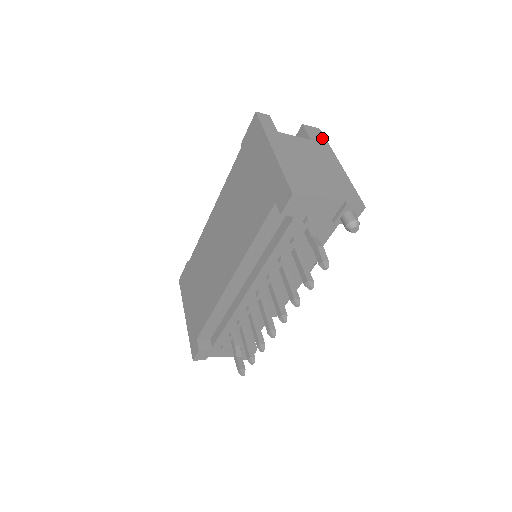
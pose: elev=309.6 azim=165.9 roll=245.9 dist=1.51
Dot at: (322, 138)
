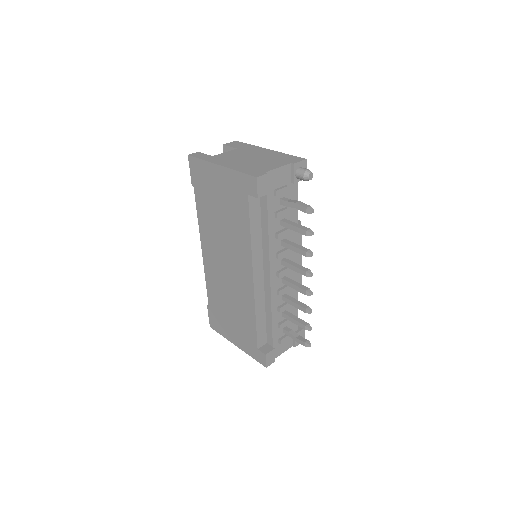
Dot at: (243, 144)
